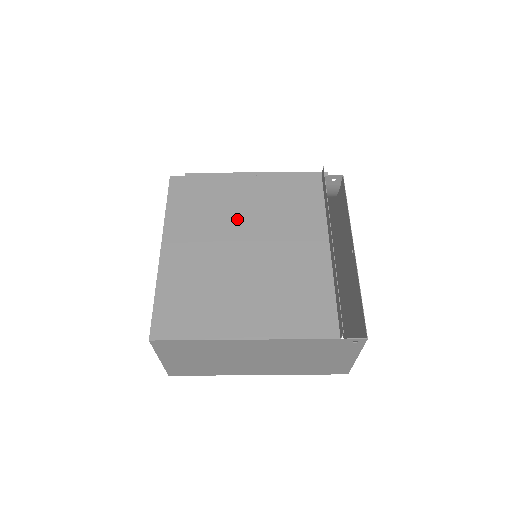
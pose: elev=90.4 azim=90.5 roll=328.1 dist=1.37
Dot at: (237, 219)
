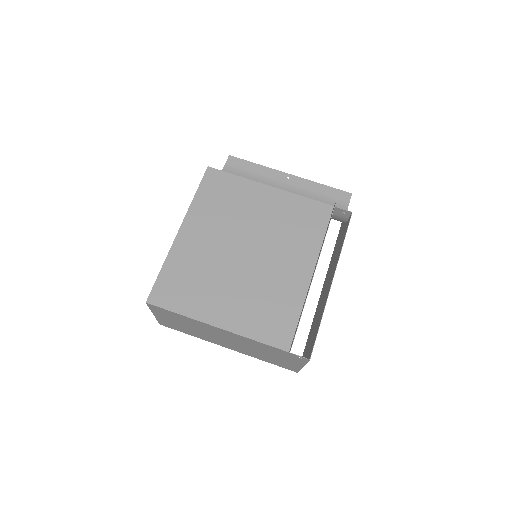
Dot at: (248, 224)
